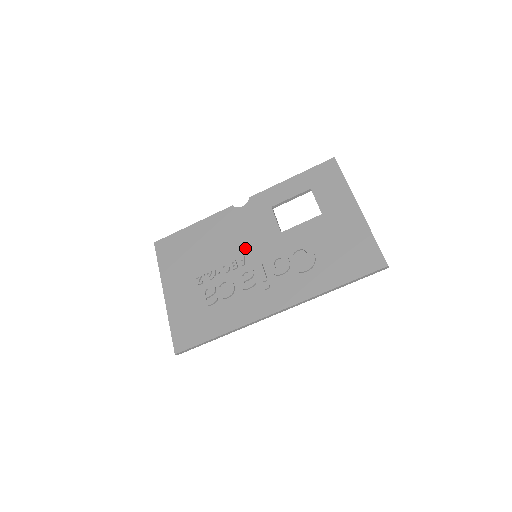
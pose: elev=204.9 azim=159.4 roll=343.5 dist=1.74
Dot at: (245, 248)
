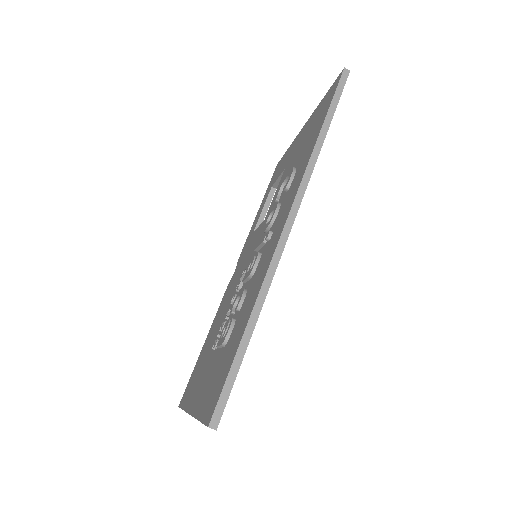
Dot at: occluded
